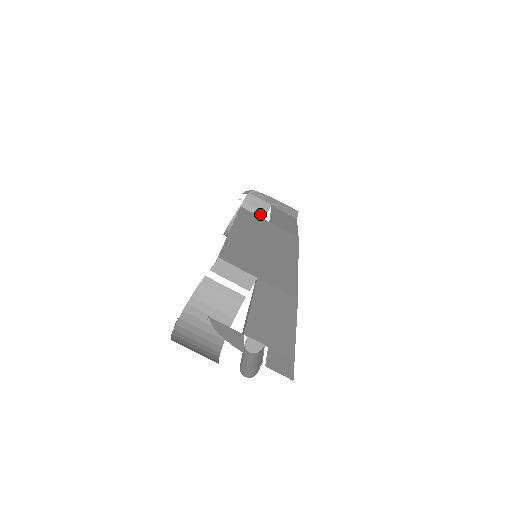
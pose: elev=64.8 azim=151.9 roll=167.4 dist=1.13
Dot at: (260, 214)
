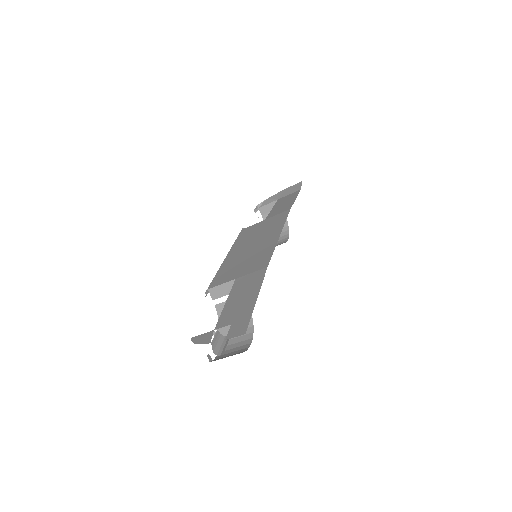
Dot at: occluded
